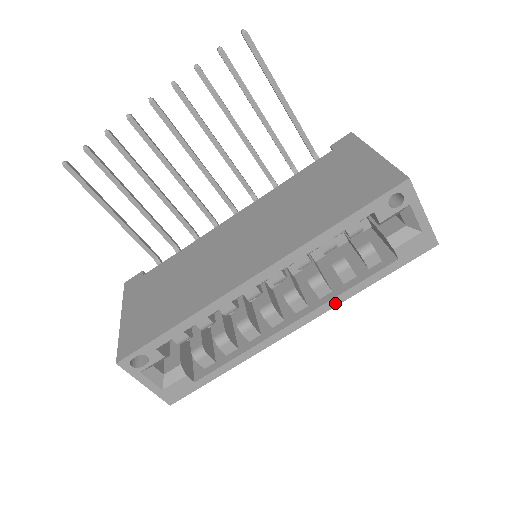
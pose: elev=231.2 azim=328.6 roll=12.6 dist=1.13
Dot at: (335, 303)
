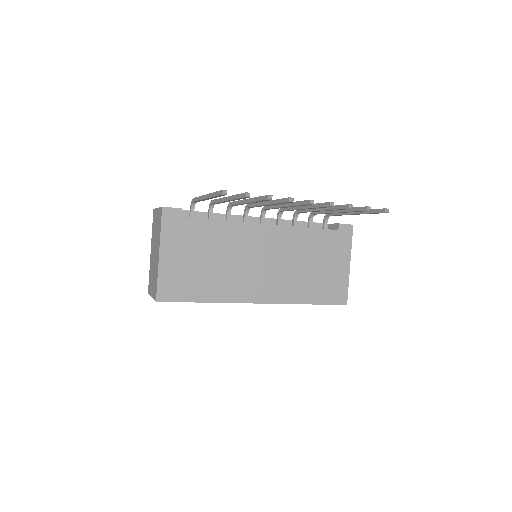
Dot at: occluded
